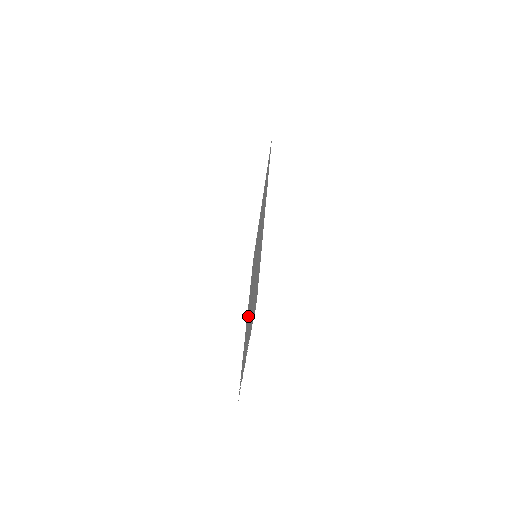
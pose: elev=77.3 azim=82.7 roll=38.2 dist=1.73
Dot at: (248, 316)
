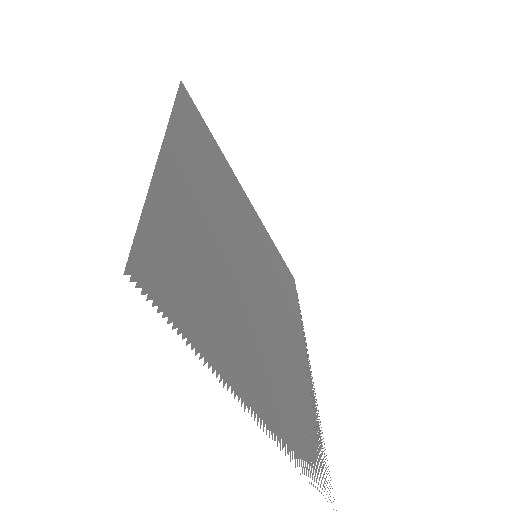
Dot at: (287, 352)
